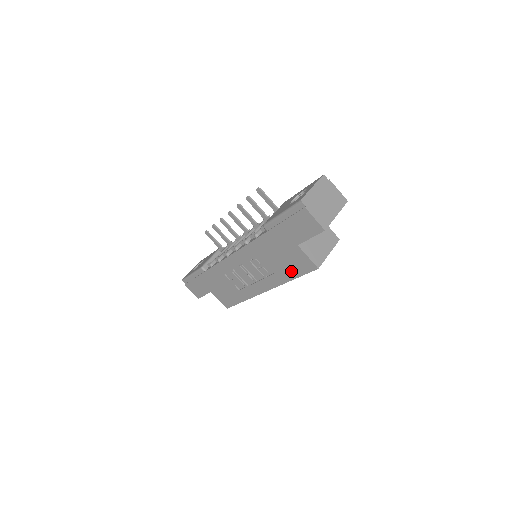
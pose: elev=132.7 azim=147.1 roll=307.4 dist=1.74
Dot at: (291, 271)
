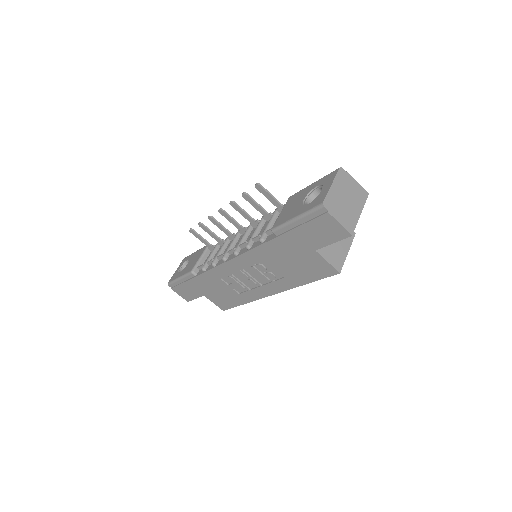
Dot at: (305, 276)
